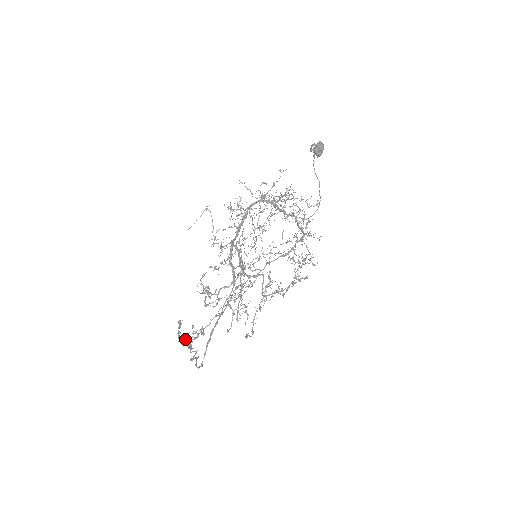
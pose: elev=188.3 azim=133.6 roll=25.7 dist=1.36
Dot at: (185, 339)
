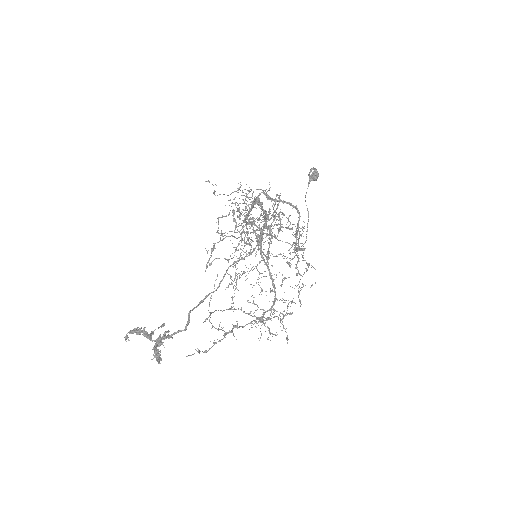
Dot at: (151, 334)
